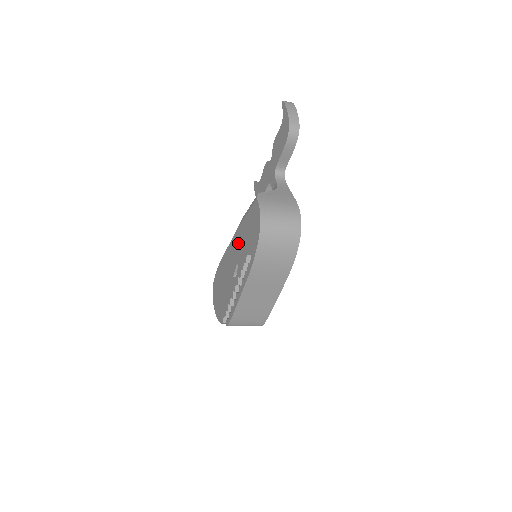
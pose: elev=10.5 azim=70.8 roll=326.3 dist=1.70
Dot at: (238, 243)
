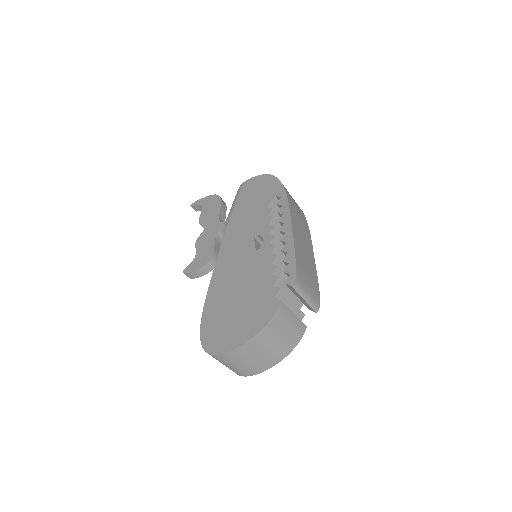
Dot at: (239, 231)
